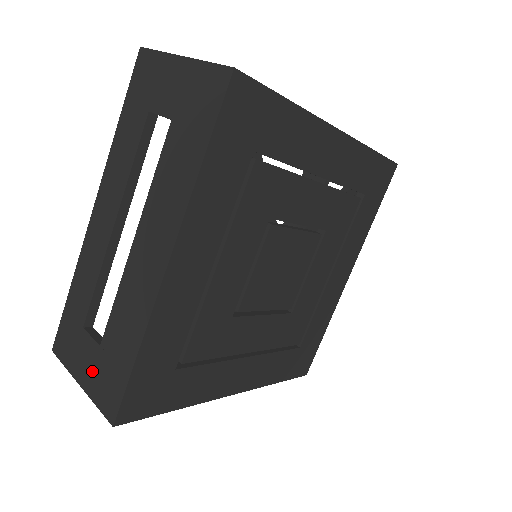
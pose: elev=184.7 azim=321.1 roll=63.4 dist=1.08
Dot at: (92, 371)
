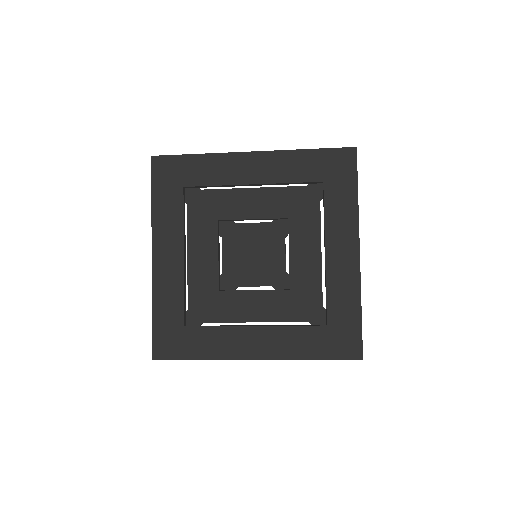
Dot at: occluded
